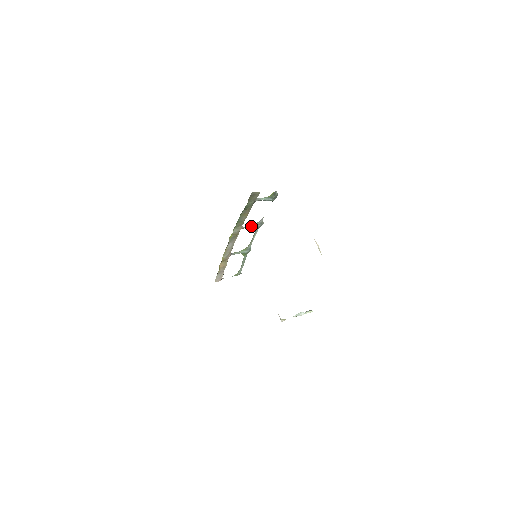
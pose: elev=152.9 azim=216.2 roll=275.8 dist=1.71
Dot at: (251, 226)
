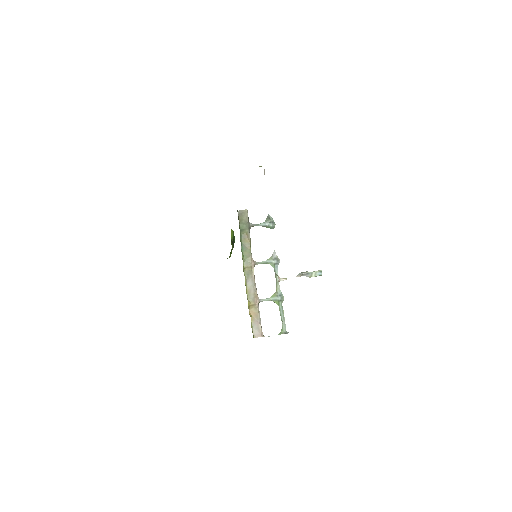
Dot at: (266, 262)
